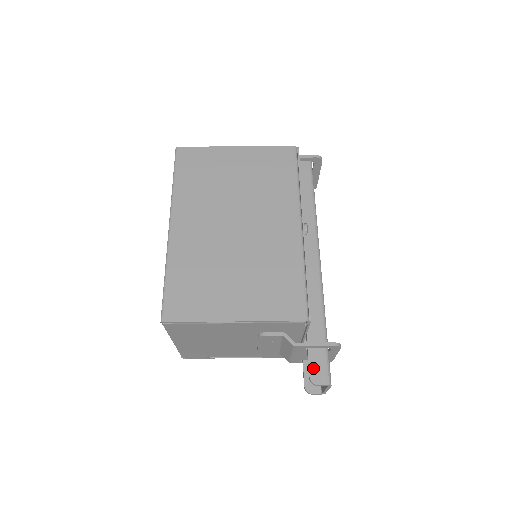
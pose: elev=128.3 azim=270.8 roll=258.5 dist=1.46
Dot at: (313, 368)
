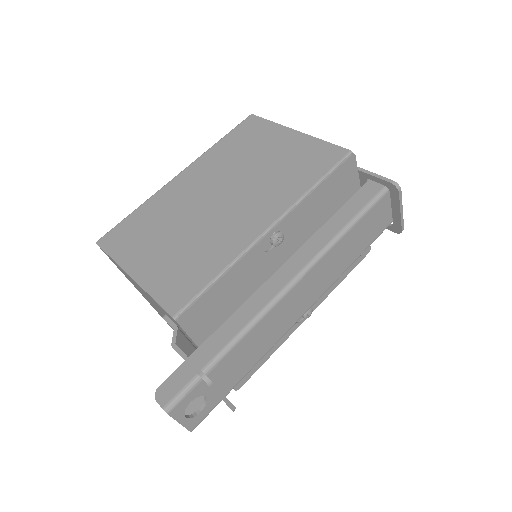
Dot at: (169, 382)
